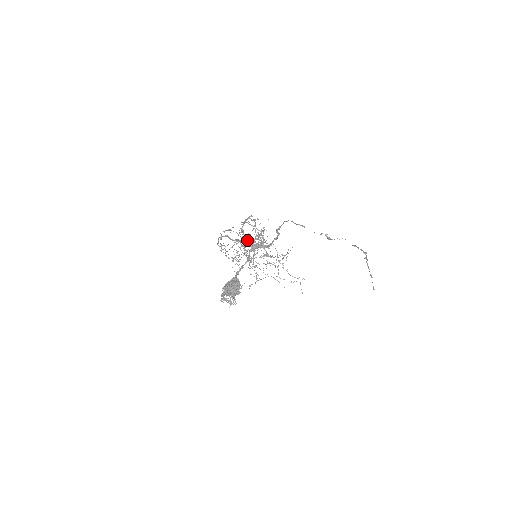
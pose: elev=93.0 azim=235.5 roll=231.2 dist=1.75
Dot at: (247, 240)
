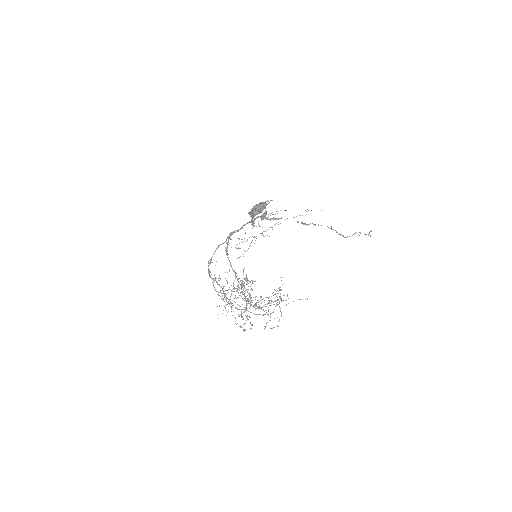
Dot at: (241, 227)
